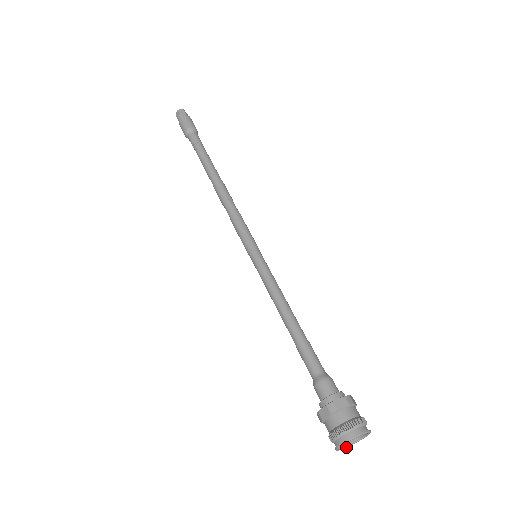
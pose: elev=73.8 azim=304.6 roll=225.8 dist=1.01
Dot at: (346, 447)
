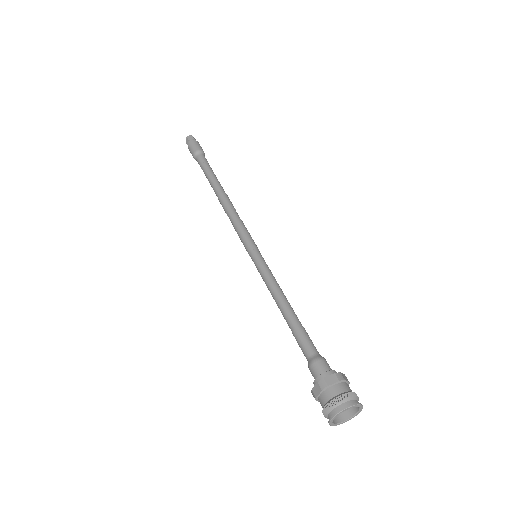
Dot at: (356, 414)
